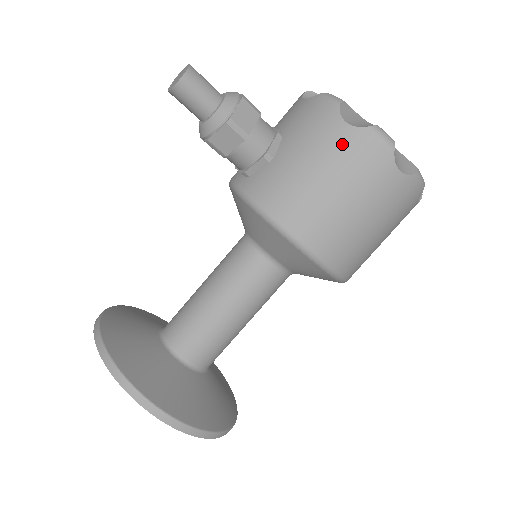
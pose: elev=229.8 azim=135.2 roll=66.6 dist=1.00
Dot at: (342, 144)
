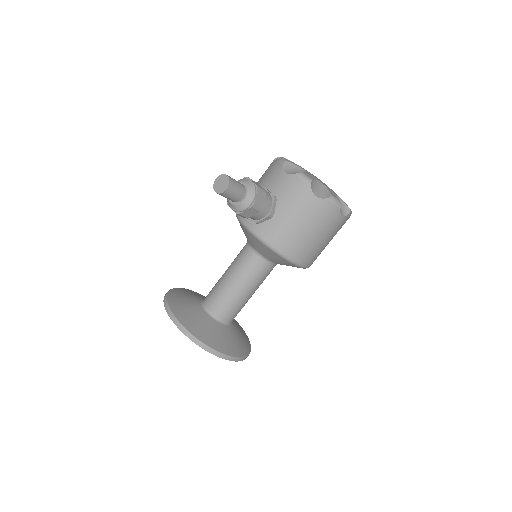
Dot at: (314, 208)
